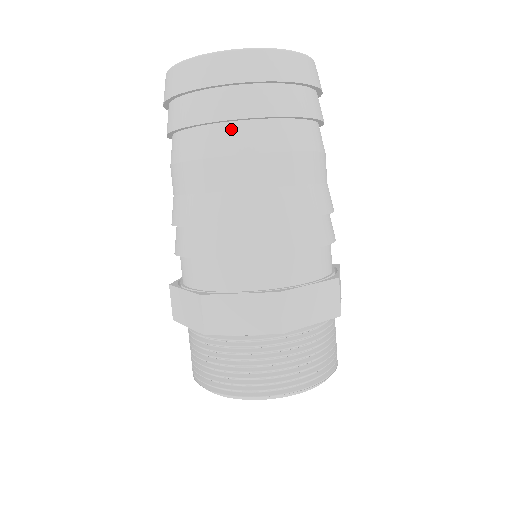
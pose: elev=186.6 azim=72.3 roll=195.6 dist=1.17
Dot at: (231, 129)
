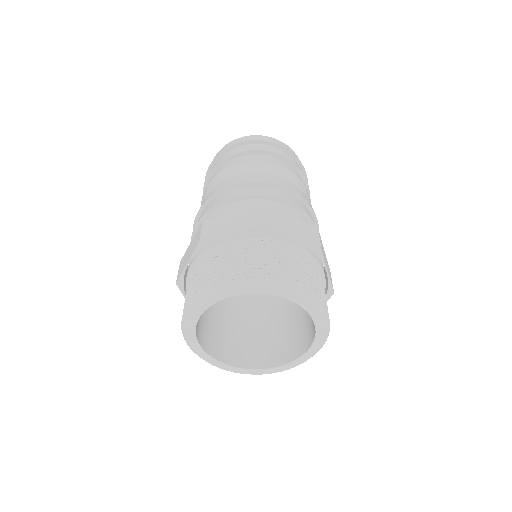
Dot at: (242, 157)
